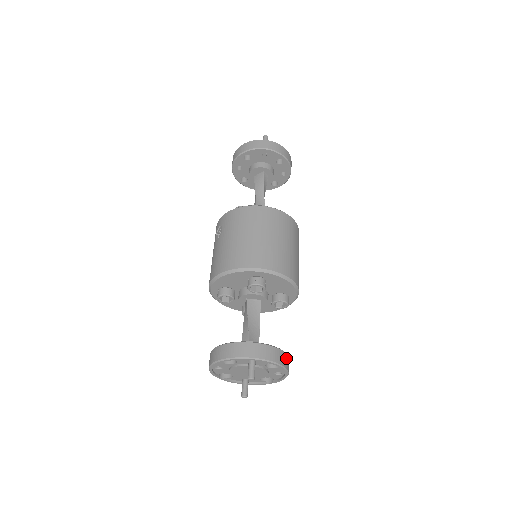
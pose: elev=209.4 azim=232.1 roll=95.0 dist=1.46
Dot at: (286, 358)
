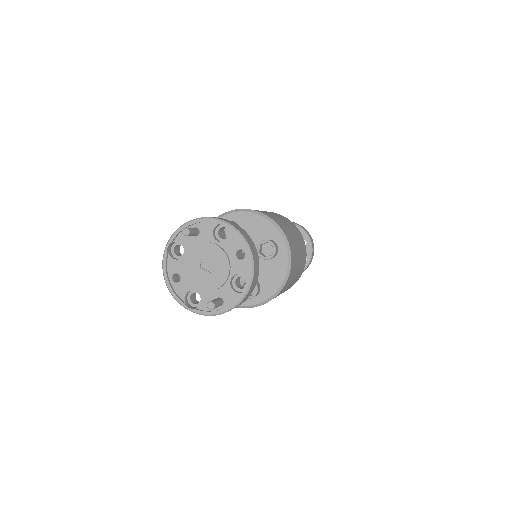
Dot at: (240, 229)
